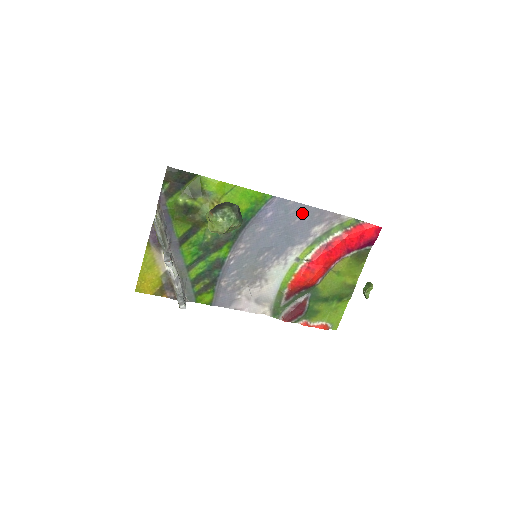
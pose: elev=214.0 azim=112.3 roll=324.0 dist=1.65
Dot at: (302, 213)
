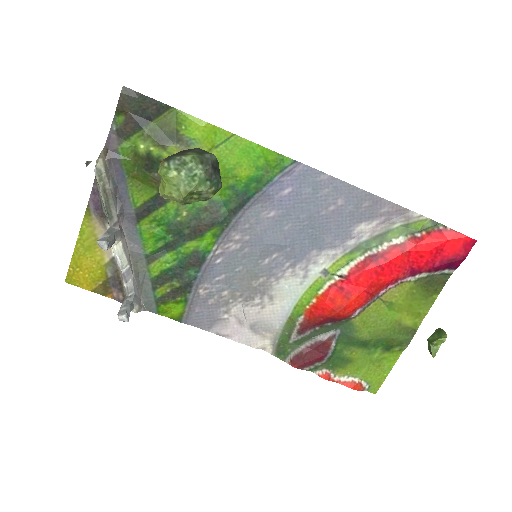
Dot at: (341, 197)
